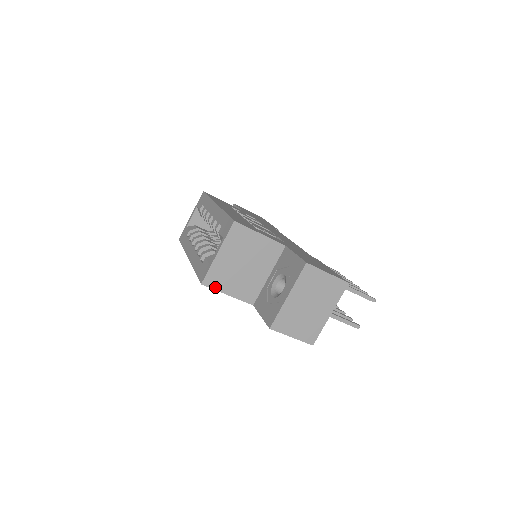
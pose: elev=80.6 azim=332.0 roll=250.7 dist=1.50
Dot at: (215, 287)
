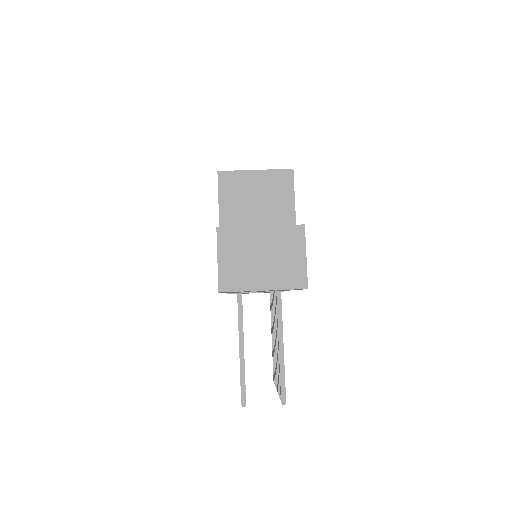
Dot at: (221, 186)
